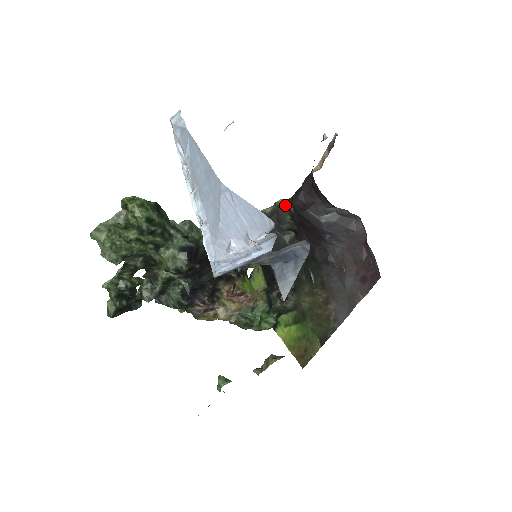
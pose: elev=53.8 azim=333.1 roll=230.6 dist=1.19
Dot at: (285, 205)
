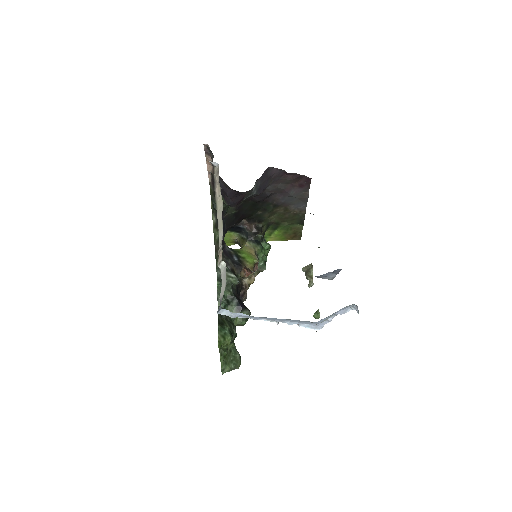
Dot at: (215, 203)
